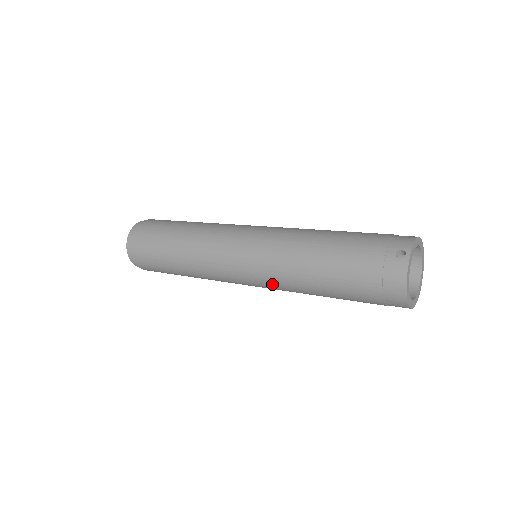
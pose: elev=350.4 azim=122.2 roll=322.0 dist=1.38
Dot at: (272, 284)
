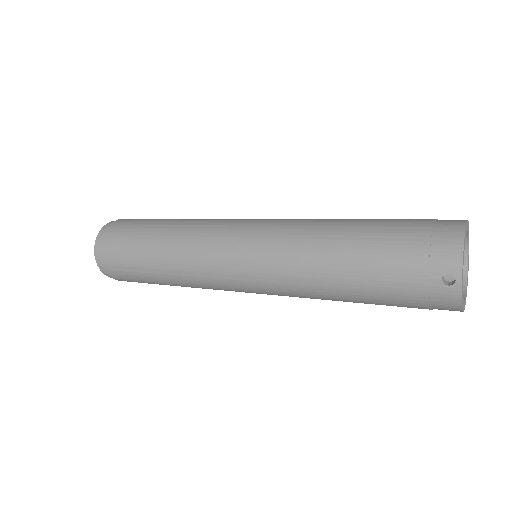
Dot at: occluded
